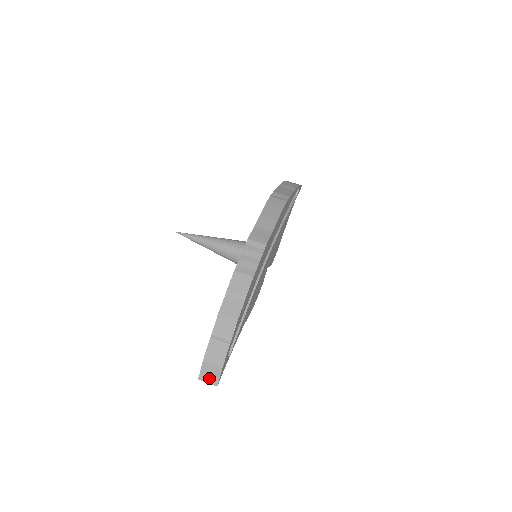
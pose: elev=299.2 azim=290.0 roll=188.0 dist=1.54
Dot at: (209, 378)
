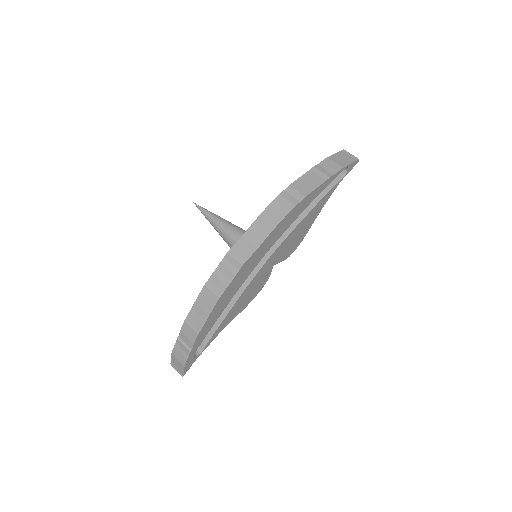
Dot at: (177, 368)
